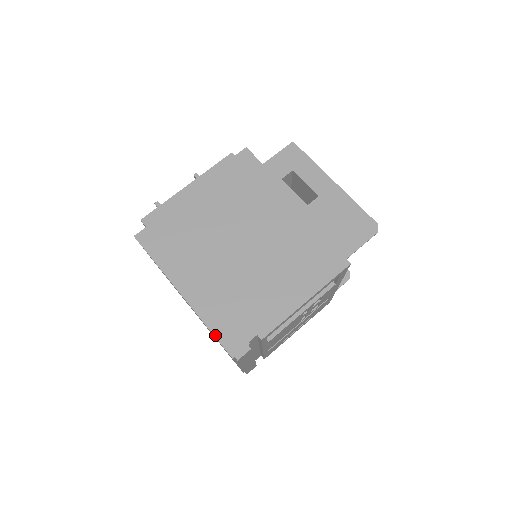
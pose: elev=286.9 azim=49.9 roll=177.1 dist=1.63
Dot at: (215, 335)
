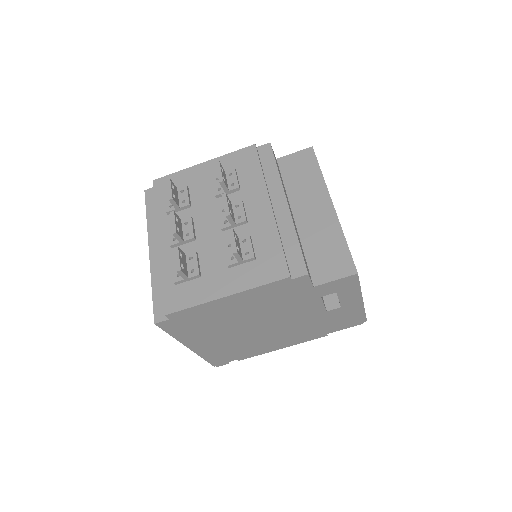
Dot at: (207, 361)
